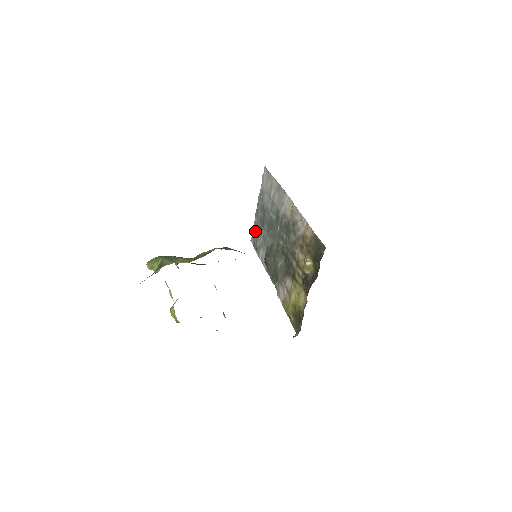
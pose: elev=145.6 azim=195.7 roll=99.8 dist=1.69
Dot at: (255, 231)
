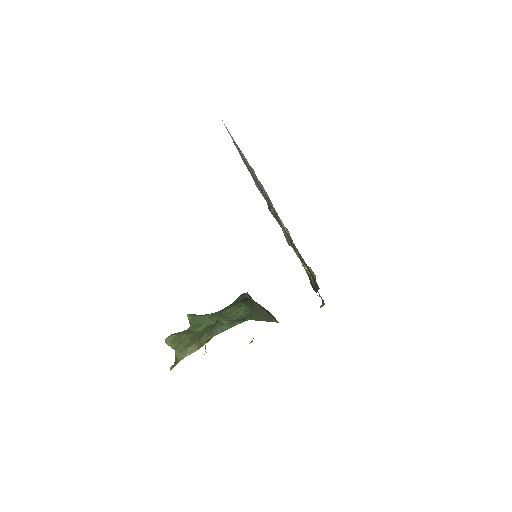
Dot at: occluded
